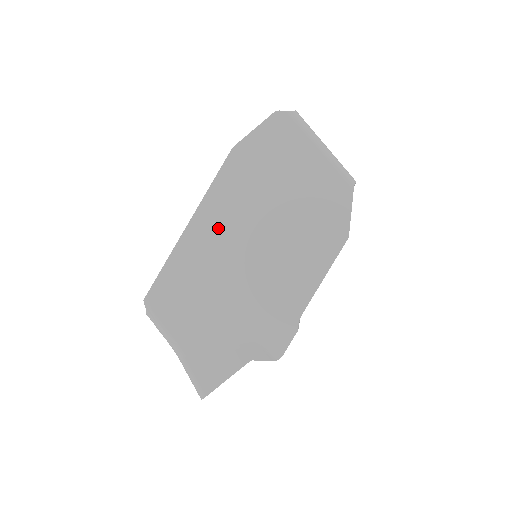
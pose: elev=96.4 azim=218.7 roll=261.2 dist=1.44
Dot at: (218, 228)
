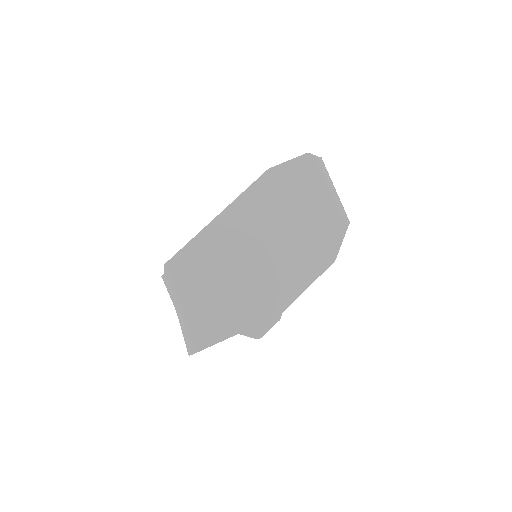
Dot at: (240, 226)
